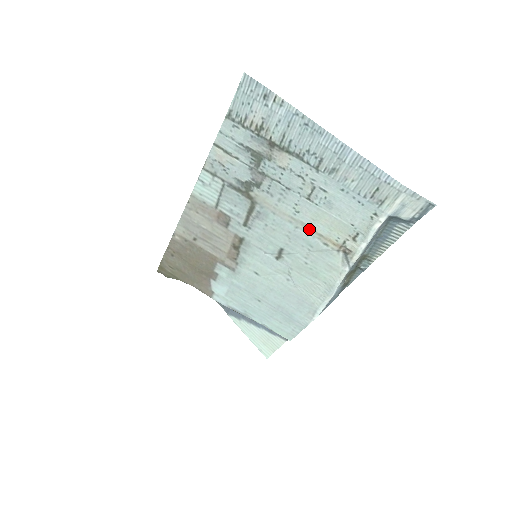
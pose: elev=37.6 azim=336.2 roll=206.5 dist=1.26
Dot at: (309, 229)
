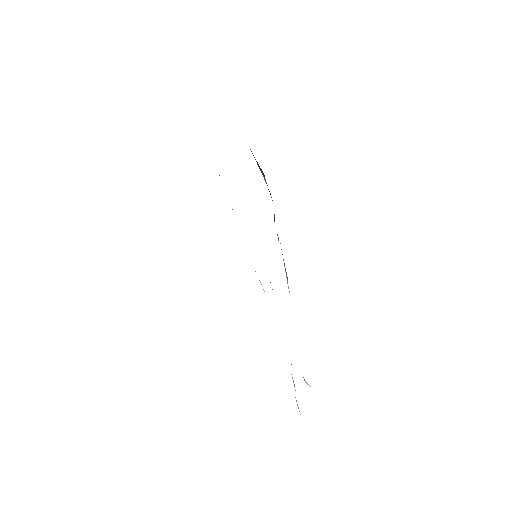
Dot at: occluded
